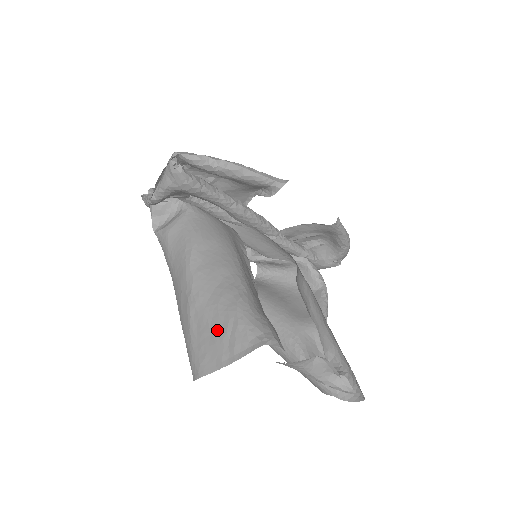
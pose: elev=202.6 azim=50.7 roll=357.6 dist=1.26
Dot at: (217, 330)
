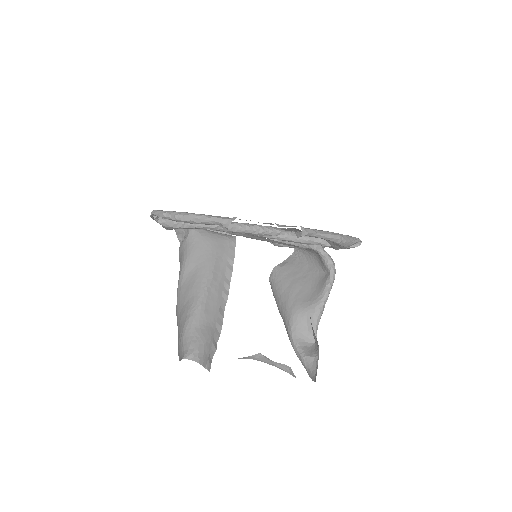
Dot at: occluded
